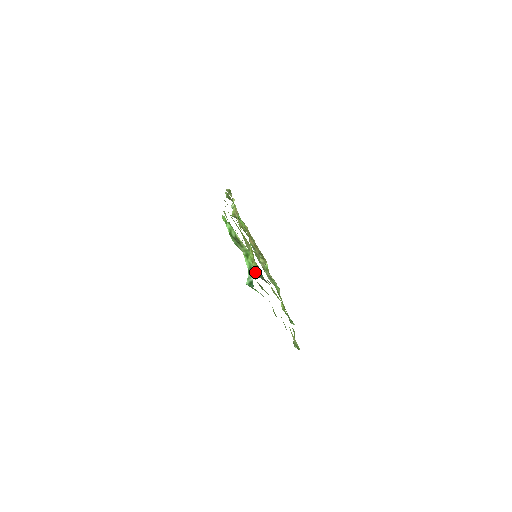
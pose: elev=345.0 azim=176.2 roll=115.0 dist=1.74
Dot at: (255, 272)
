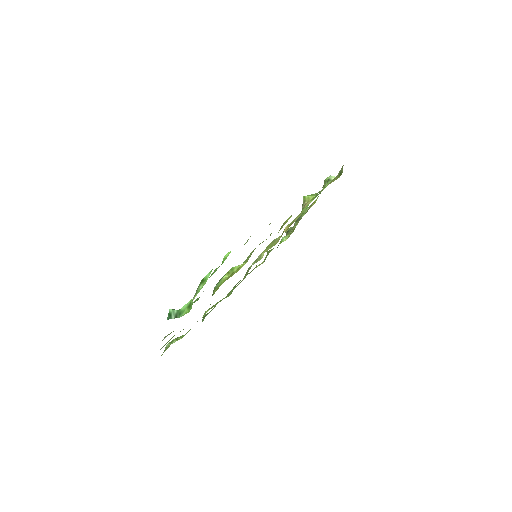
Dot at: occluded
